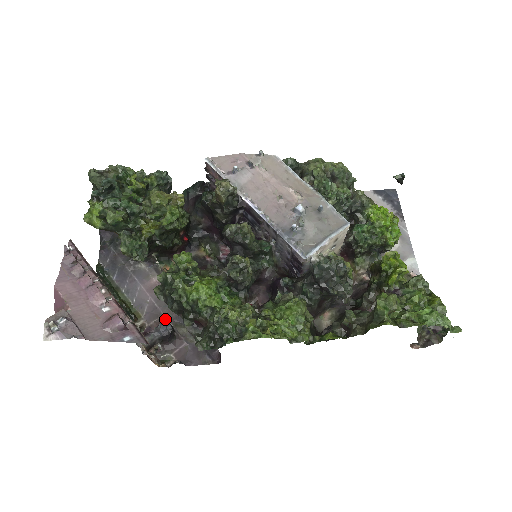
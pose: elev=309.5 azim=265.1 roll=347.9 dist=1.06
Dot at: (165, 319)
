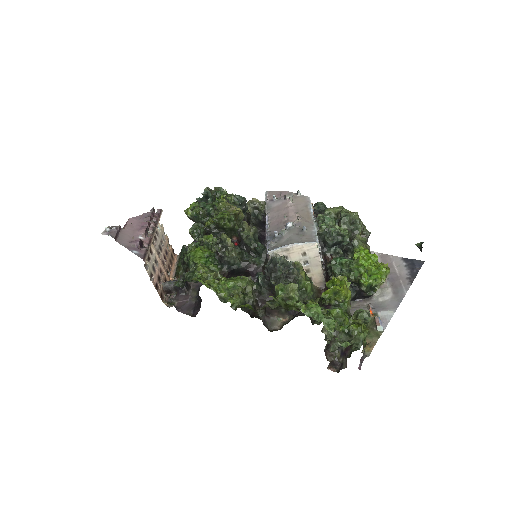
Dot at: (191, 284)
